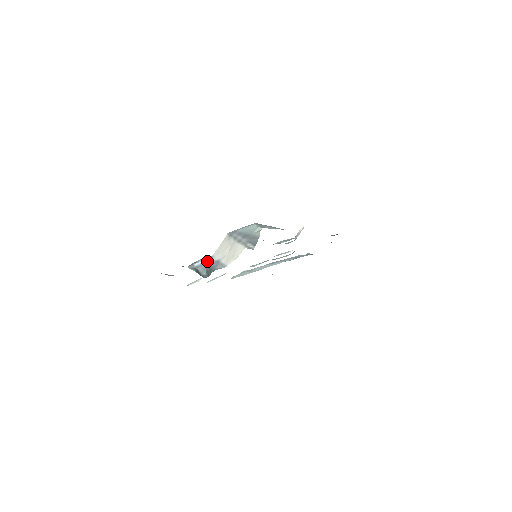
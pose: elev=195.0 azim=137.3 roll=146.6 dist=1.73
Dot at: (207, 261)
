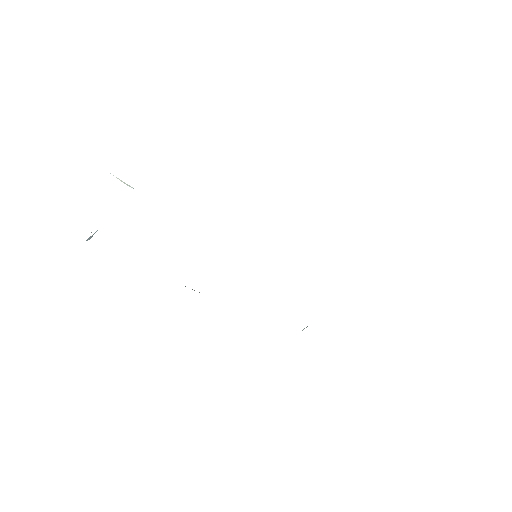
Dot at: occluded
